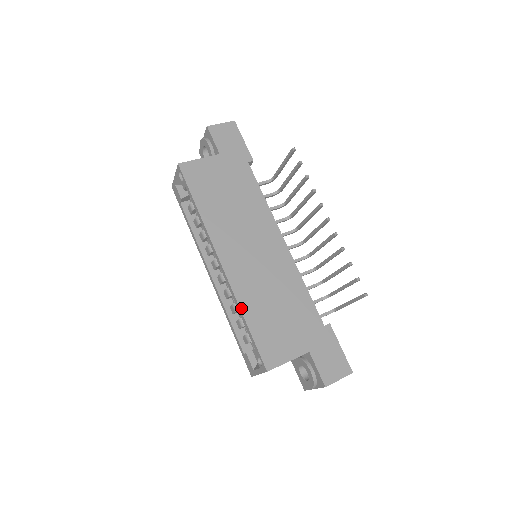
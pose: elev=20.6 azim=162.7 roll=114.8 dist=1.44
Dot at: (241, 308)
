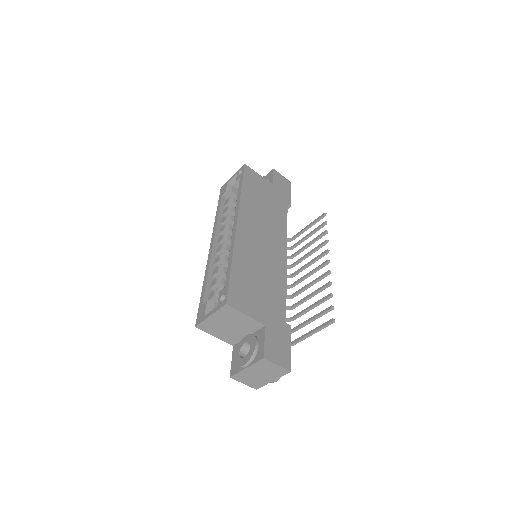
Dot at: (234, 255)
